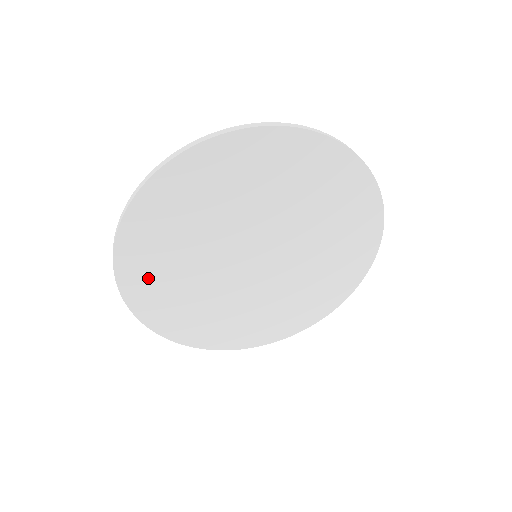
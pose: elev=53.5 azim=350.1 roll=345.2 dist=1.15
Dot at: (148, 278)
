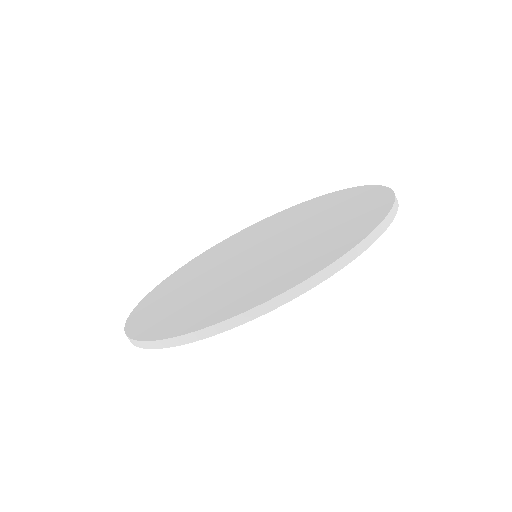
Dot at: occluded
